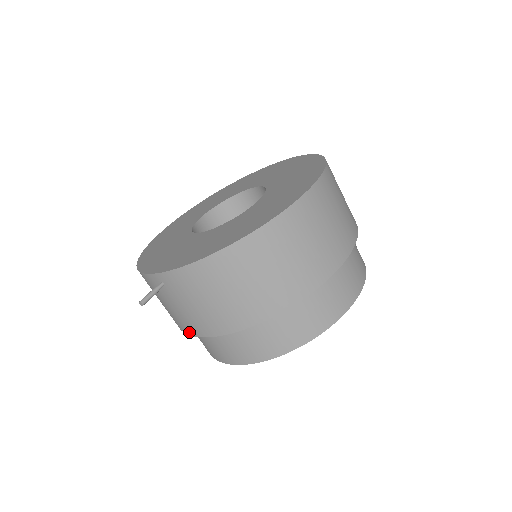
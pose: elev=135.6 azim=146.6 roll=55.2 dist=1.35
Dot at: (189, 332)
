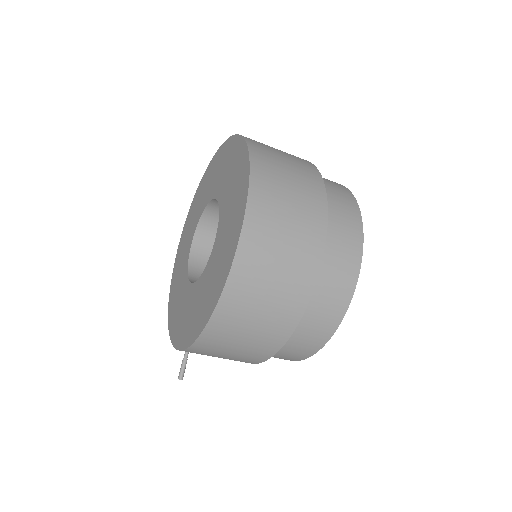
Dot at: occluded
